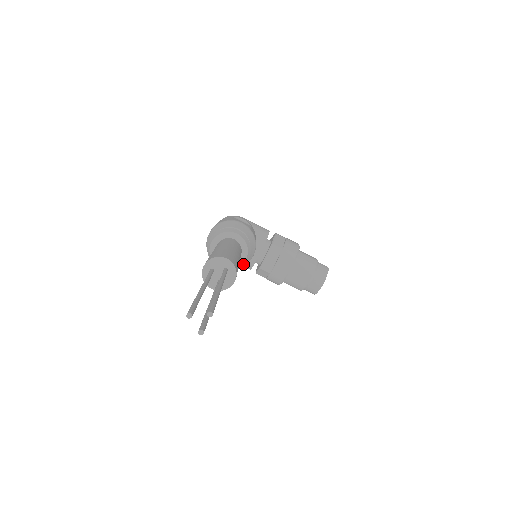
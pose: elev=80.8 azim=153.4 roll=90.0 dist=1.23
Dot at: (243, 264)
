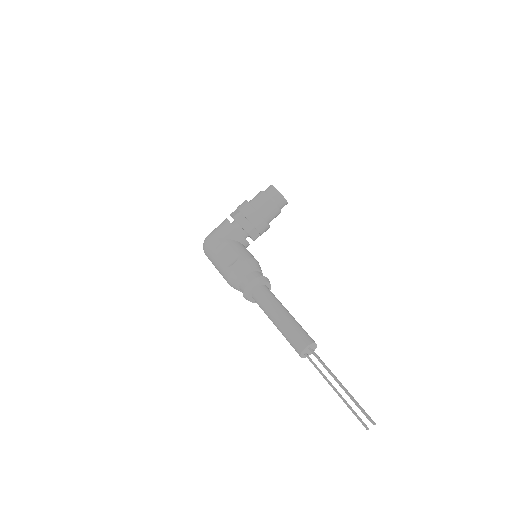
Dot at: occluded
